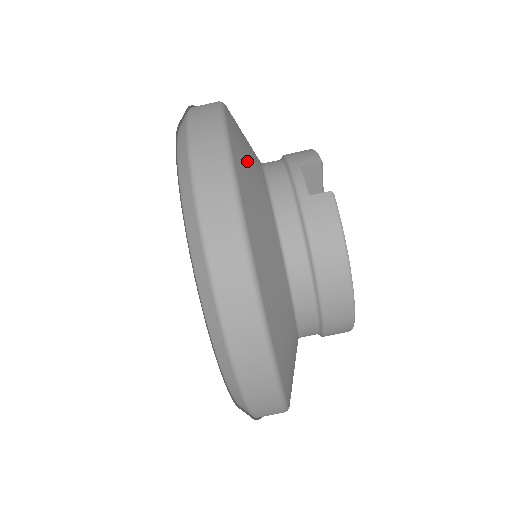
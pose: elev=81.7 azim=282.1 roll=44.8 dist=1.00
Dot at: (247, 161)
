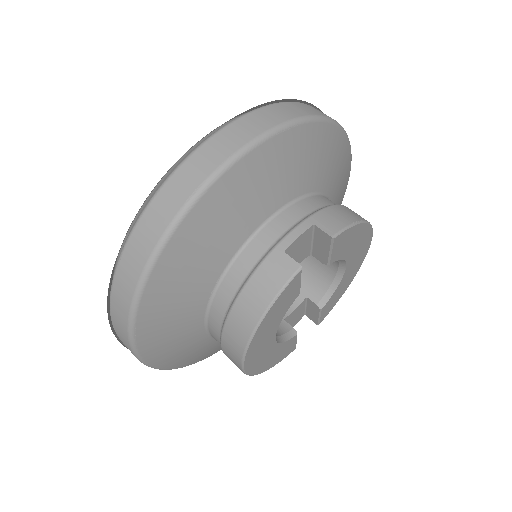
Dot at: (260, 181)
